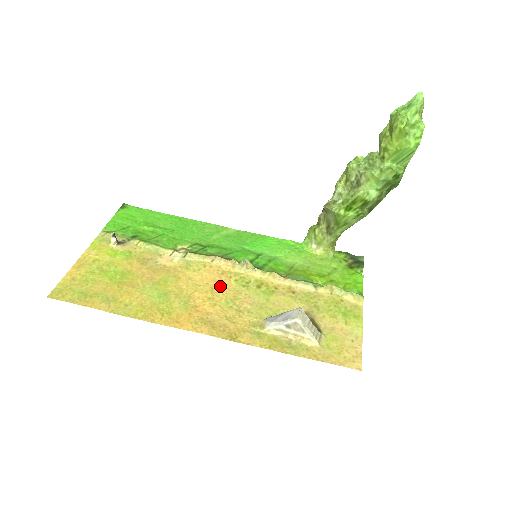
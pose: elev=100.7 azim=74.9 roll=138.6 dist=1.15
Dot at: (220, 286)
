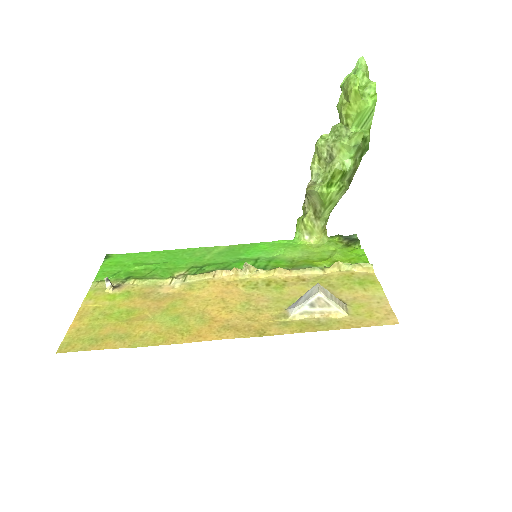
Dot at: (230, 295)
